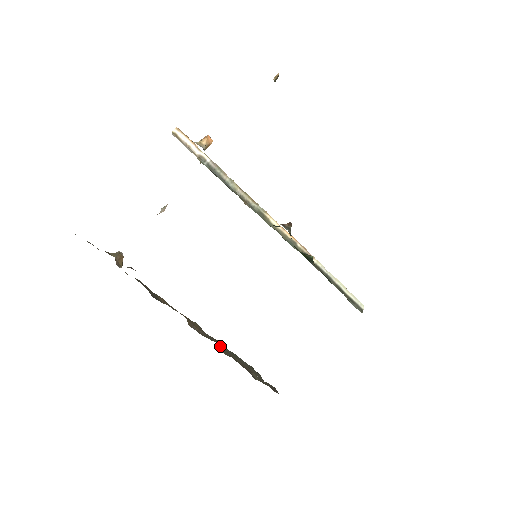
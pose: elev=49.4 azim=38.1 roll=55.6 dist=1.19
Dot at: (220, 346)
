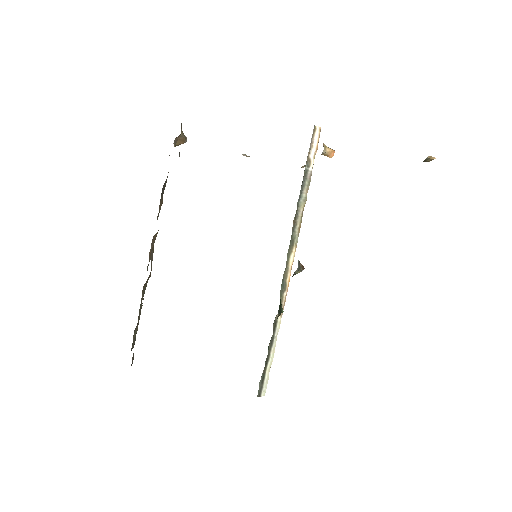
Dot at: occluded
